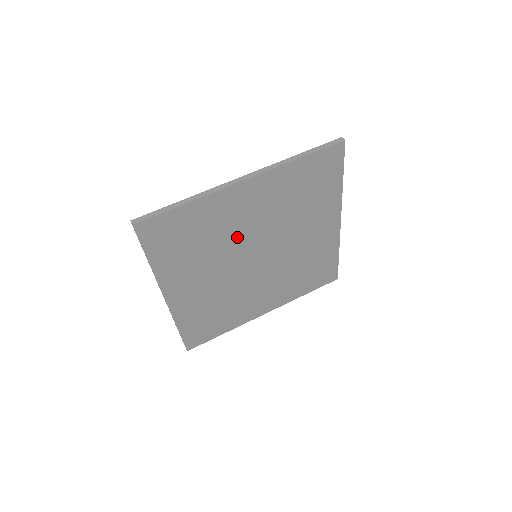
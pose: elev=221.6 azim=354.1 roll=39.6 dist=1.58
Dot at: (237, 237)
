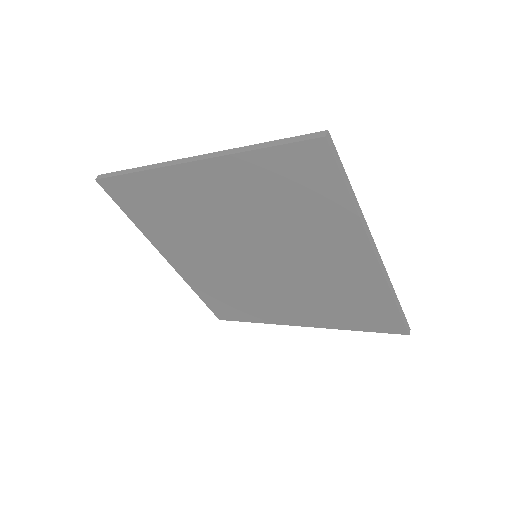
Dot at: (215, 226)
